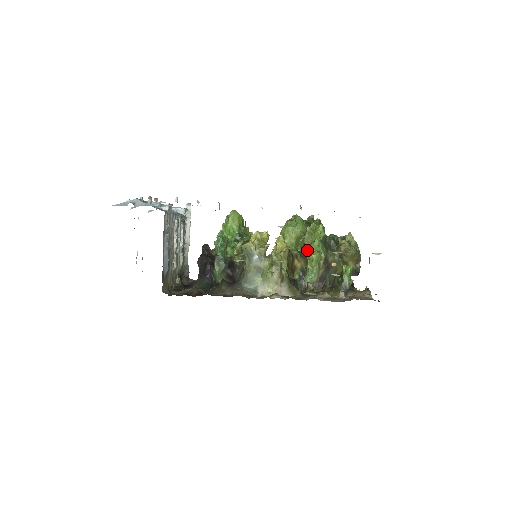
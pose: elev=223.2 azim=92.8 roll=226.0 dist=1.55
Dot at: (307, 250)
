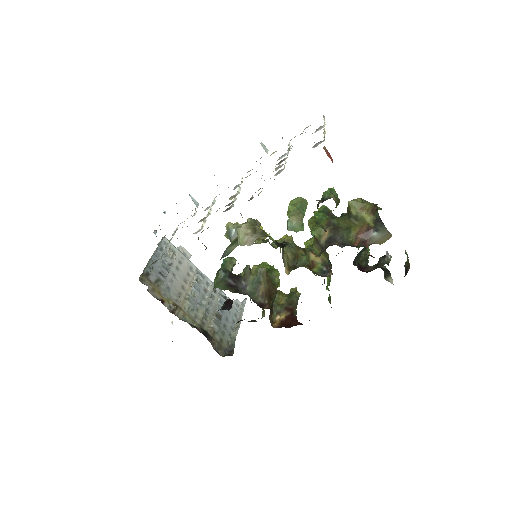
Dot at: (311, 230)
